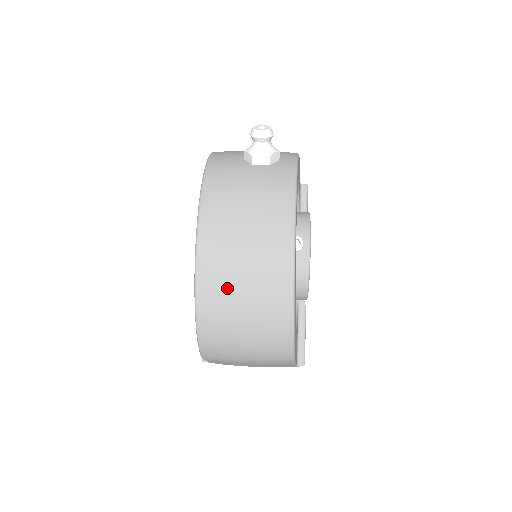
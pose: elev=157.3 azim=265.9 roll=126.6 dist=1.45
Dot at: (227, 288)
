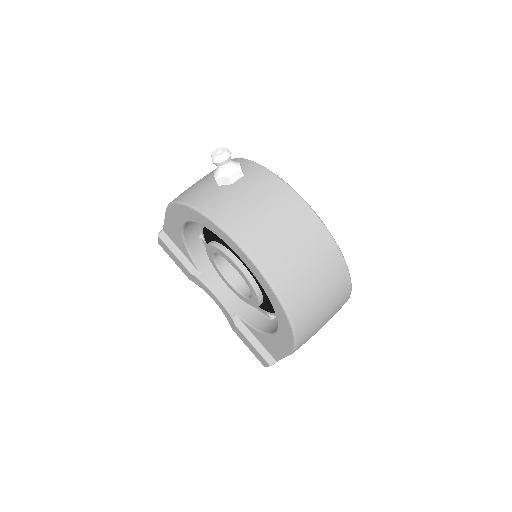
Dot at: (298, 278)
